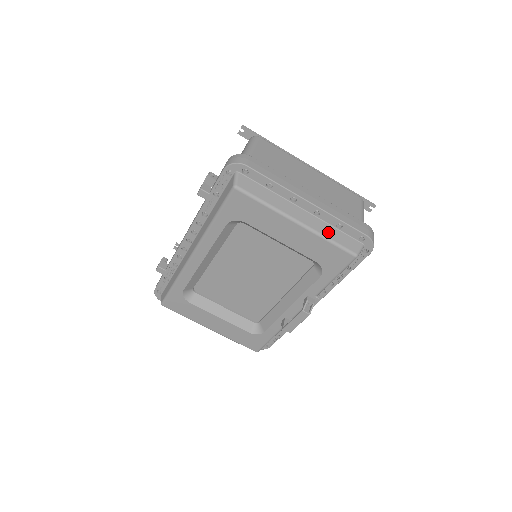
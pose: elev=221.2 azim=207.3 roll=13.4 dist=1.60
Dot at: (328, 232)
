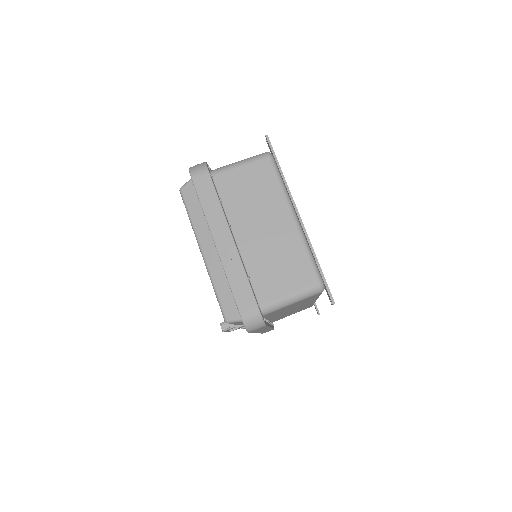
Dot at: (219, 282)
